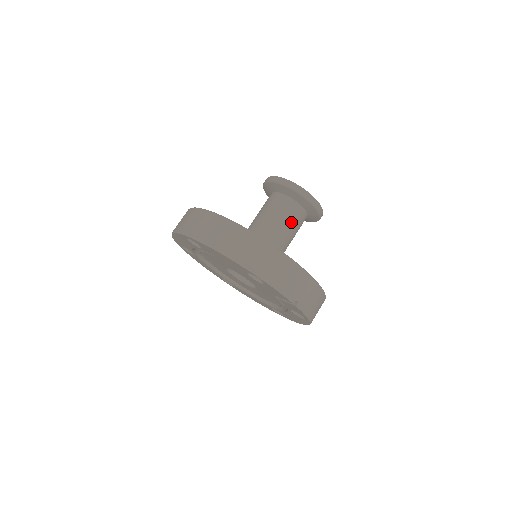
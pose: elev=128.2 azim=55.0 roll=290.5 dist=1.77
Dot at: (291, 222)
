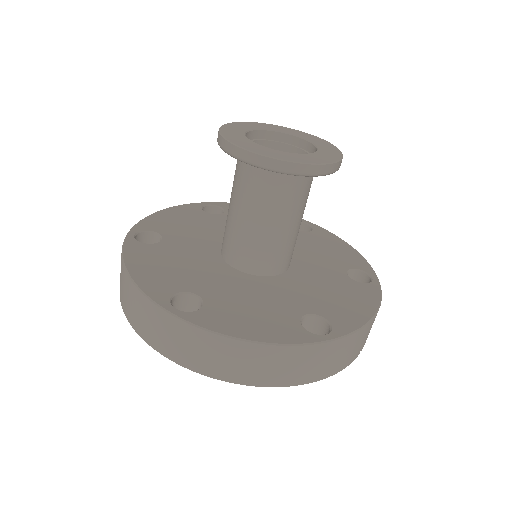
Dot at: (299, 206)
